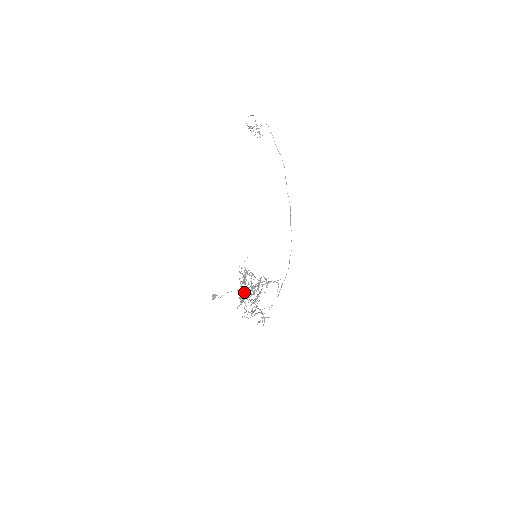
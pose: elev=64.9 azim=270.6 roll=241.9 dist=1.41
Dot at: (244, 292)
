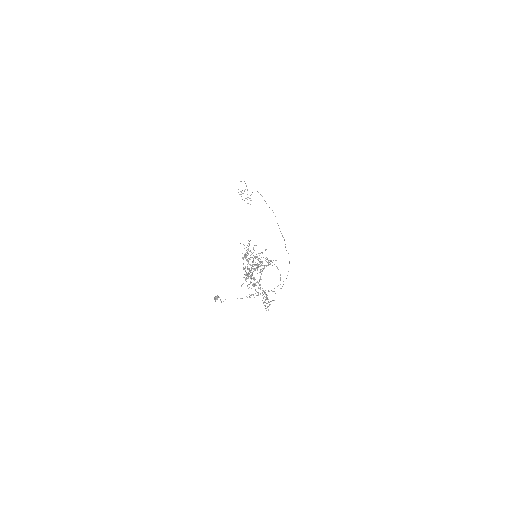
Dot at: (247, 264)
